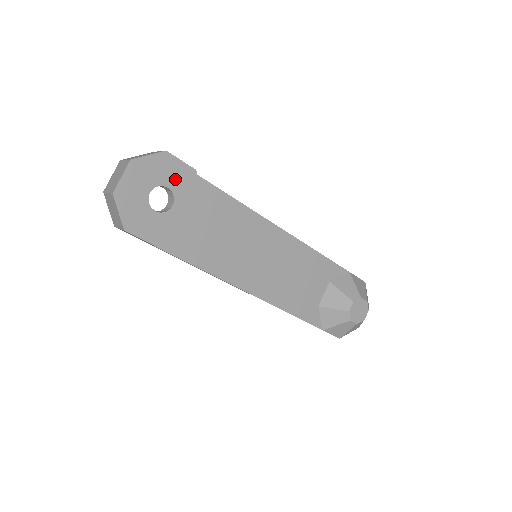
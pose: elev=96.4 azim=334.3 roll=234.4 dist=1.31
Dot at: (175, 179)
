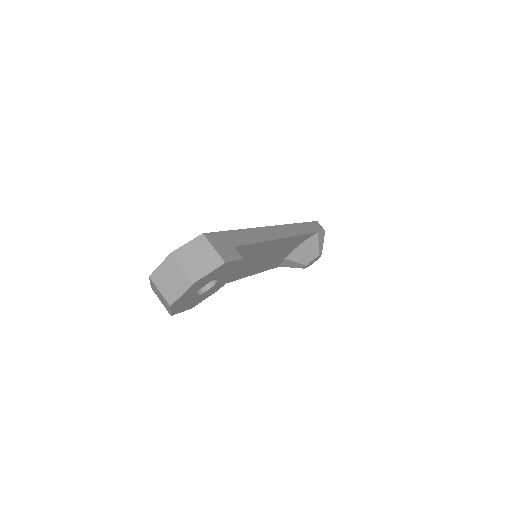
Dot at: (223, 272)
